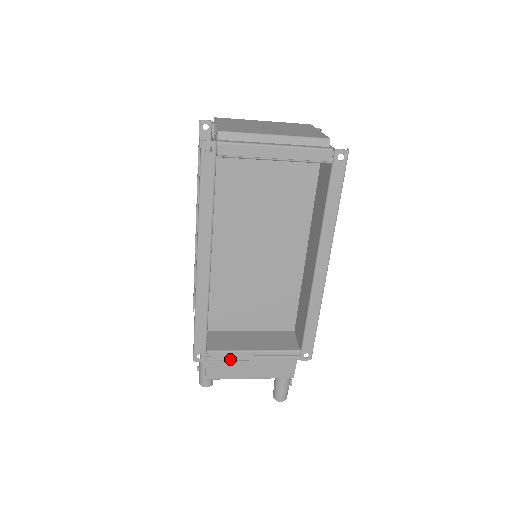
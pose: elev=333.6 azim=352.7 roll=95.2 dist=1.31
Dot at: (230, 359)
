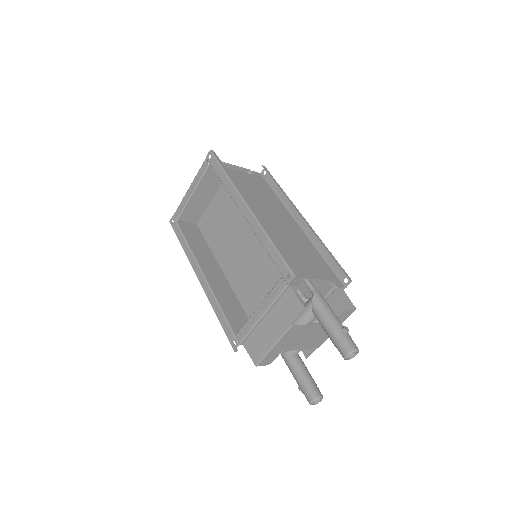
Dot at: (249, 329)
